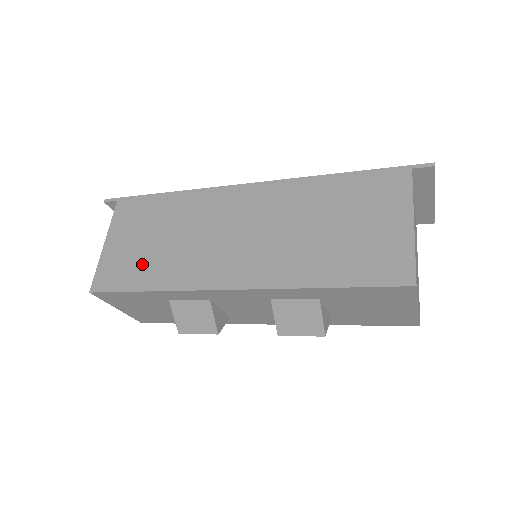
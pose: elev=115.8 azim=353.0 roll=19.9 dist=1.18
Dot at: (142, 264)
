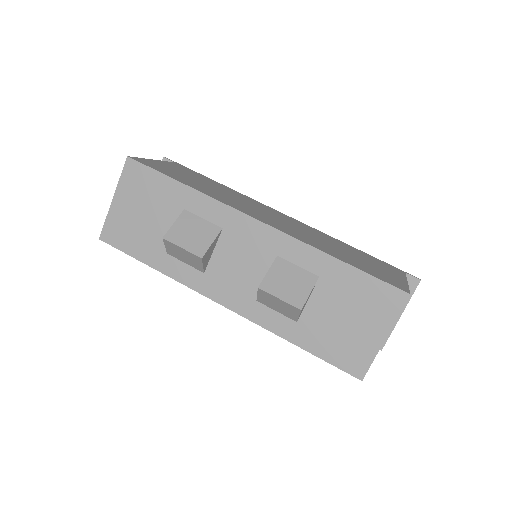
Dot at: (185, 178)
